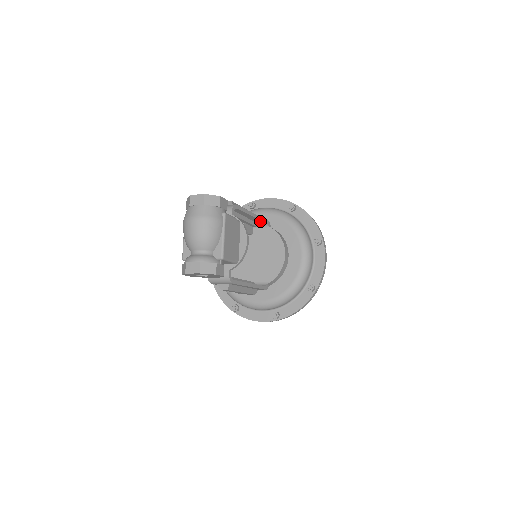
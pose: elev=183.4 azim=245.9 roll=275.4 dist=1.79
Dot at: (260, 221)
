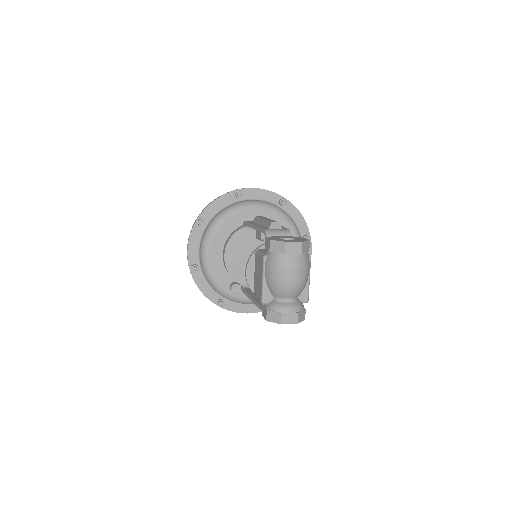
Dot at: occluded
